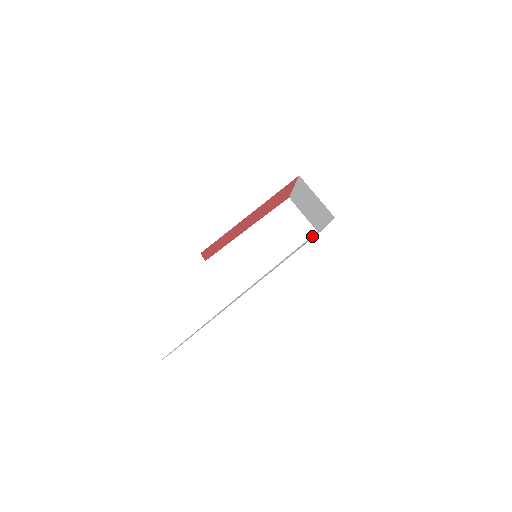
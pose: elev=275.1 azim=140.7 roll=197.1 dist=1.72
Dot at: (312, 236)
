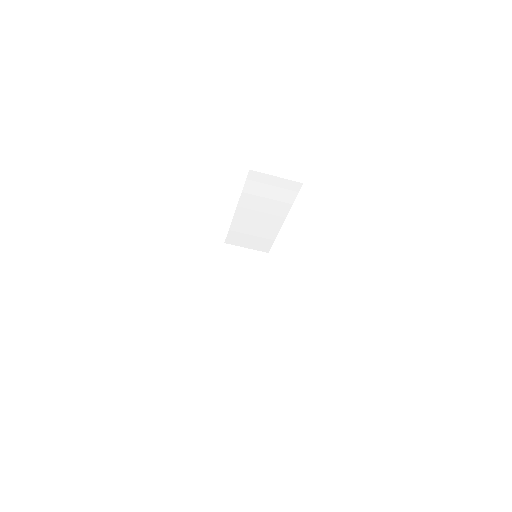
Dot at: occluded
